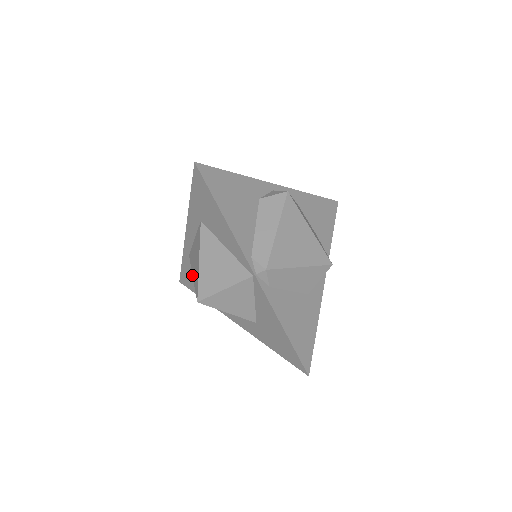
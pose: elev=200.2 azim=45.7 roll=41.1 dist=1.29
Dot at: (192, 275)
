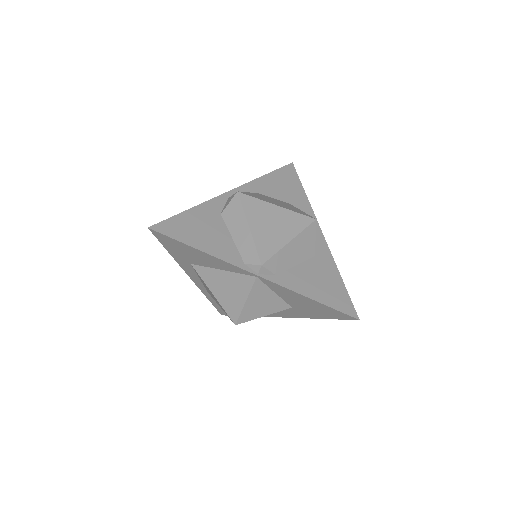
Dot at: occluded
